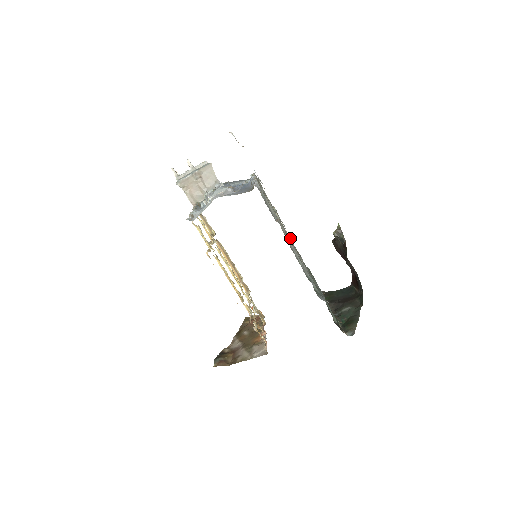
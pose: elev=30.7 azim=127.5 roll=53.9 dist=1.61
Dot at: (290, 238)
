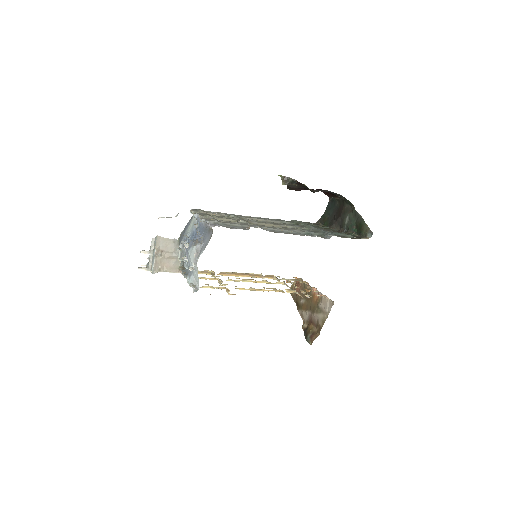
Dot at: occluded
